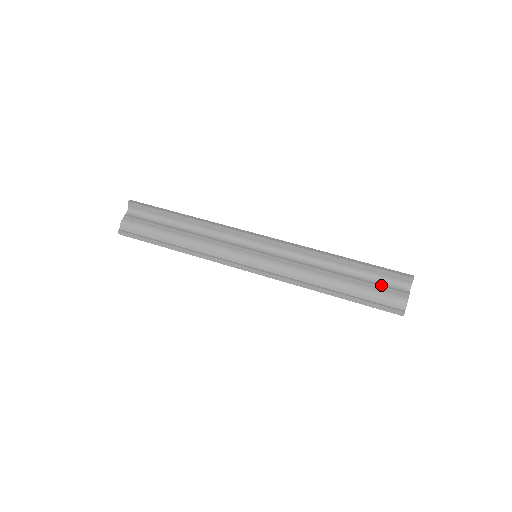
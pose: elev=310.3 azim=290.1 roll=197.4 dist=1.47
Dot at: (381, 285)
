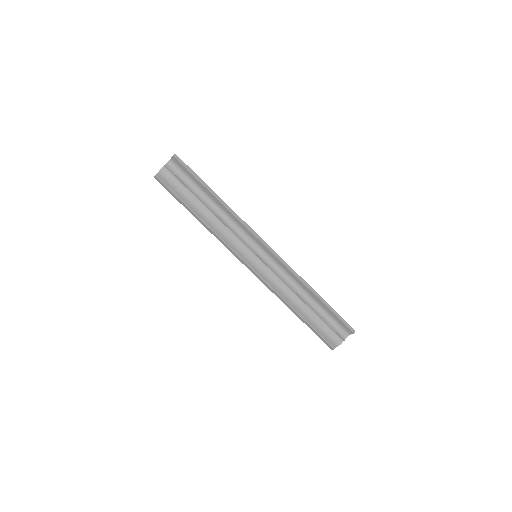
Dot at: (330, 325)
